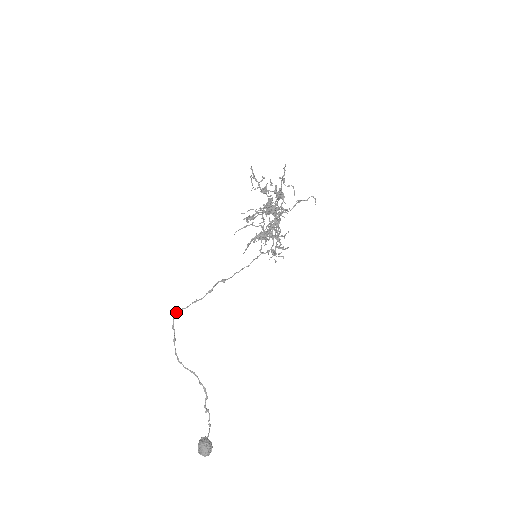
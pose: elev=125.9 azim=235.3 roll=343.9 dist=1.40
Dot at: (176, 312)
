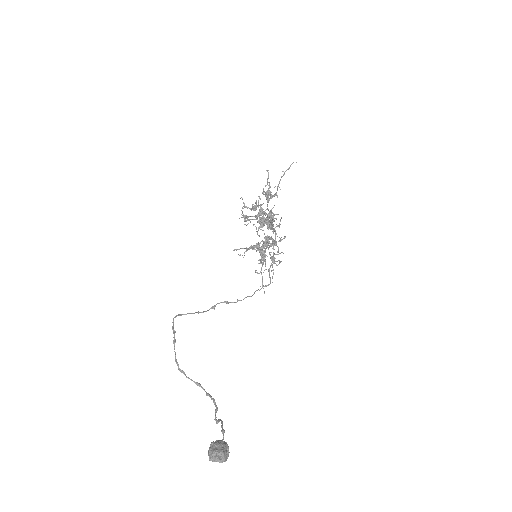
Dot at: (176, 316)
